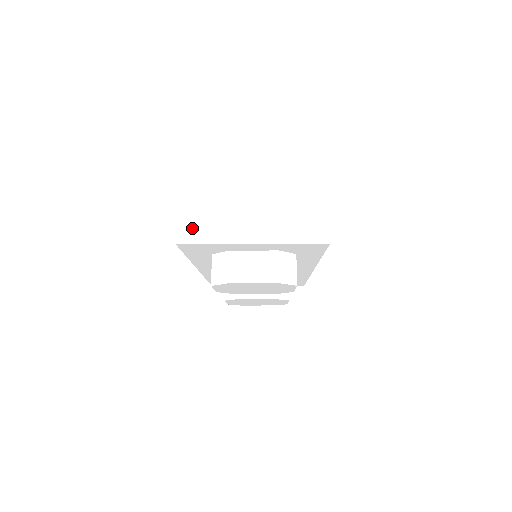
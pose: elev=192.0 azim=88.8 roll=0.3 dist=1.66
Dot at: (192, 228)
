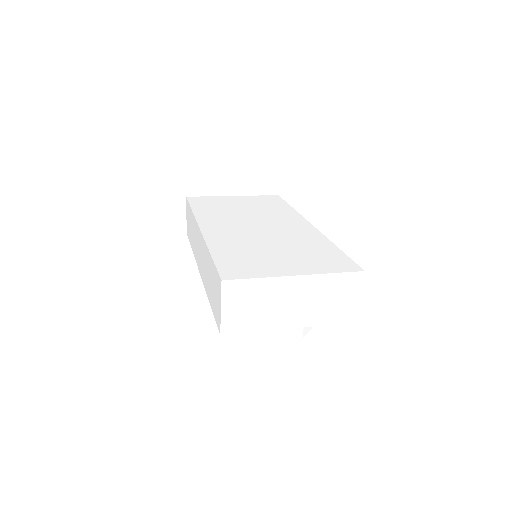
Dot at: (236, 320)
